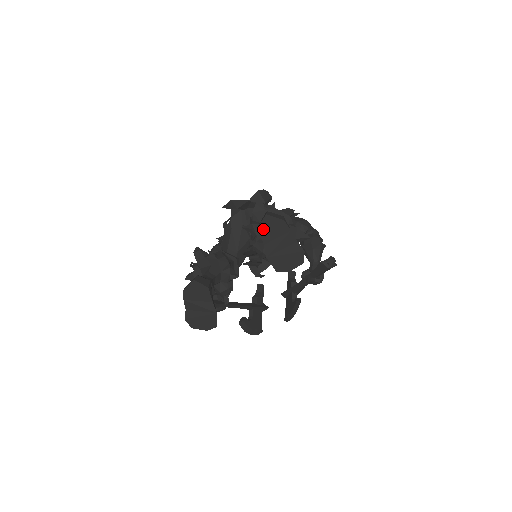
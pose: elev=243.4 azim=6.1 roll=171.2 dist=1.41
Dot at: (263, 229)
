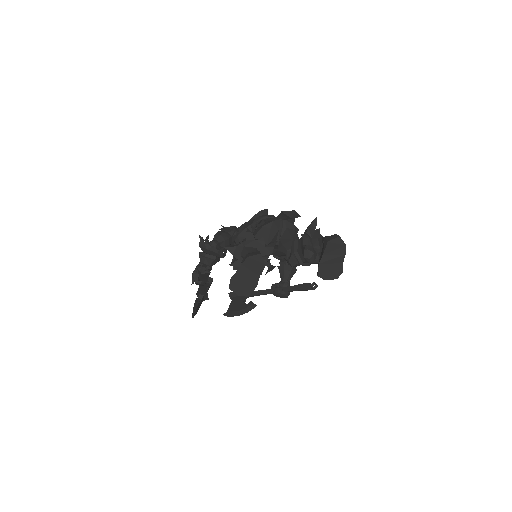
Dot at: (331, 244)
